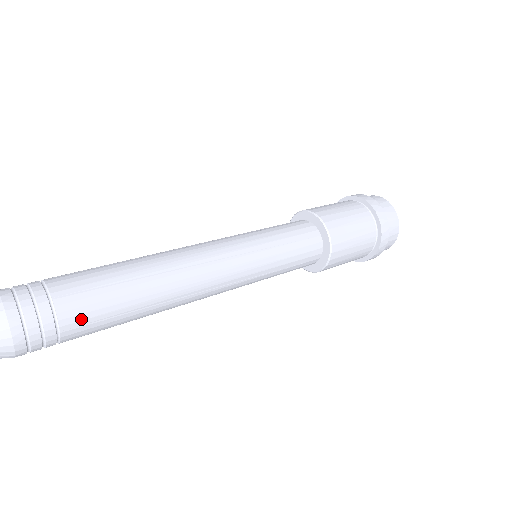
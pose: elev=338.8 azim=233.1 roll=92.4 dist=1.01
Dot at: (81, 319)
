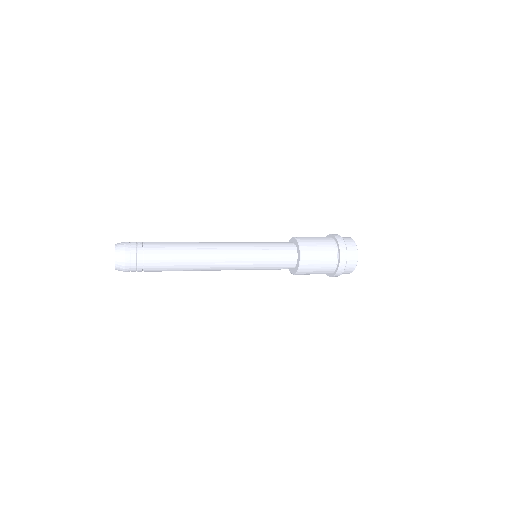
Dot at: (154, 259)
